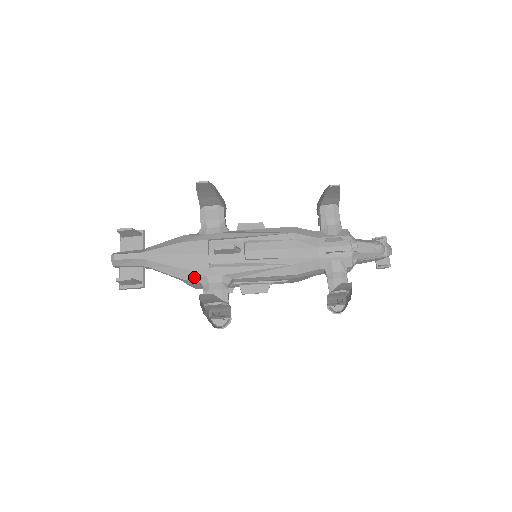
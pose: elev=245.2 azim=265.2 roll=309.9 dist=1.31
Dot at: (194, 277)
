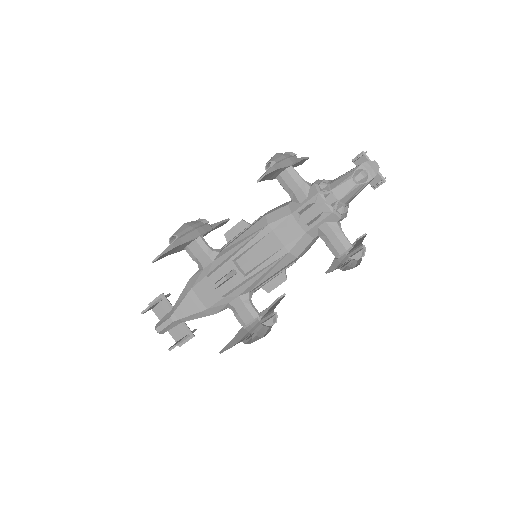
Dot at: (220, 309)
